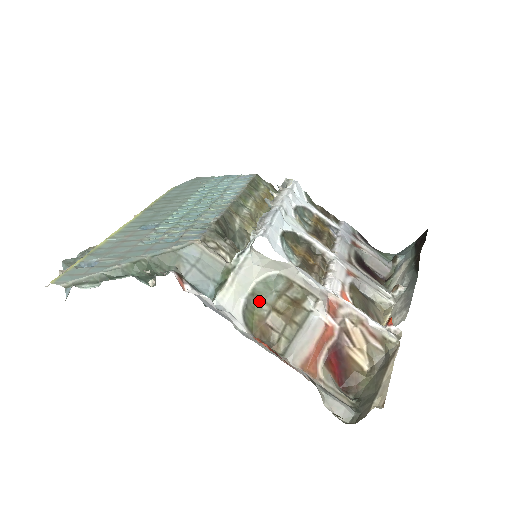
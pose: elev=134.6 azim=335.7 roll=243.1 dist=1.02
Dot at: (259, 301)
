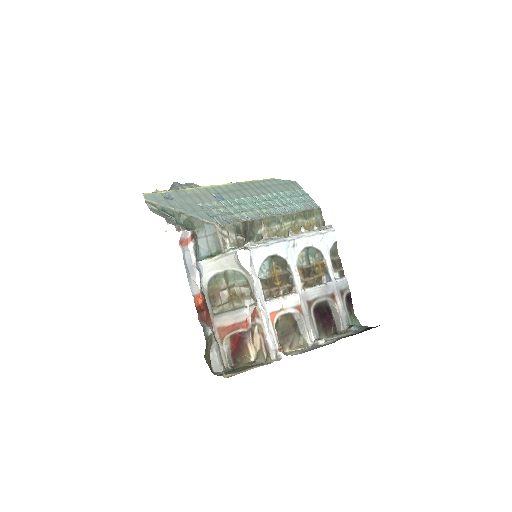
Dot at: (225, 279)
